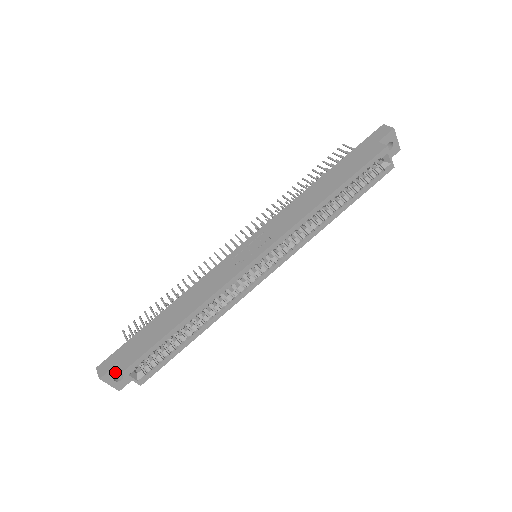
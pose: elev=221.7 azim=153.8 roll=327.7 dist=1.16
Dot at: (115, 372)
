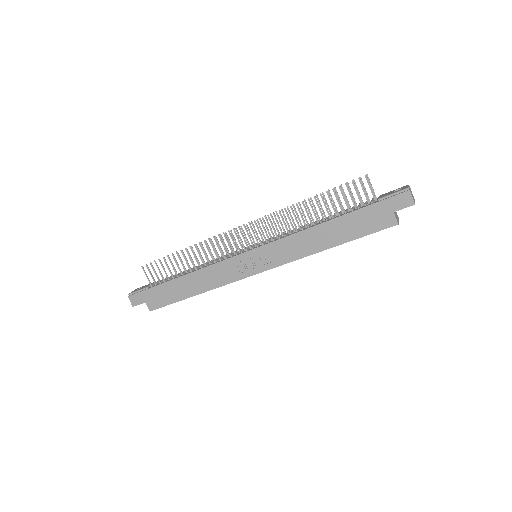
Dot at: occluded
